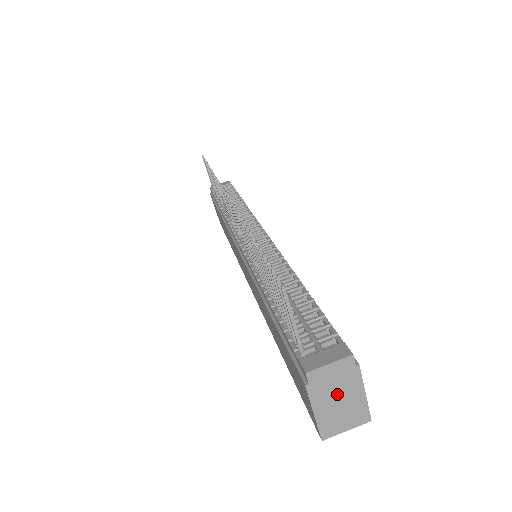
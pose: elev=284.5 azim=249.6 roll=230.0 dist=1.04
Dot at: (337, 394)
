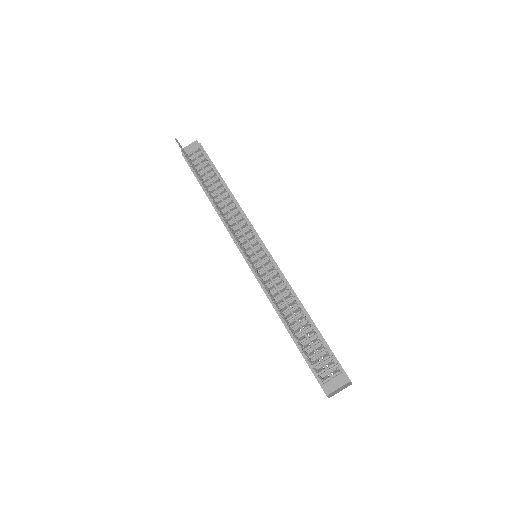
Dot at: occluded
